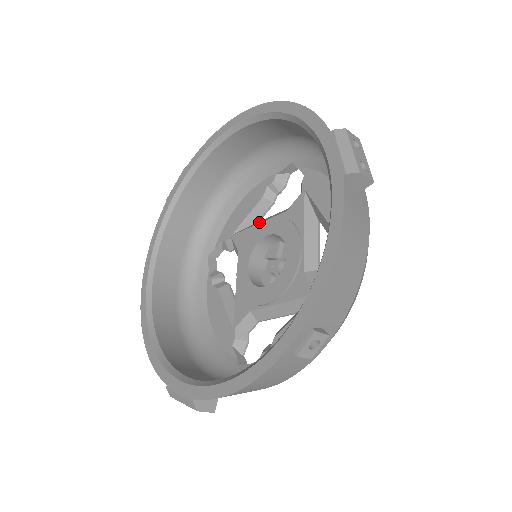
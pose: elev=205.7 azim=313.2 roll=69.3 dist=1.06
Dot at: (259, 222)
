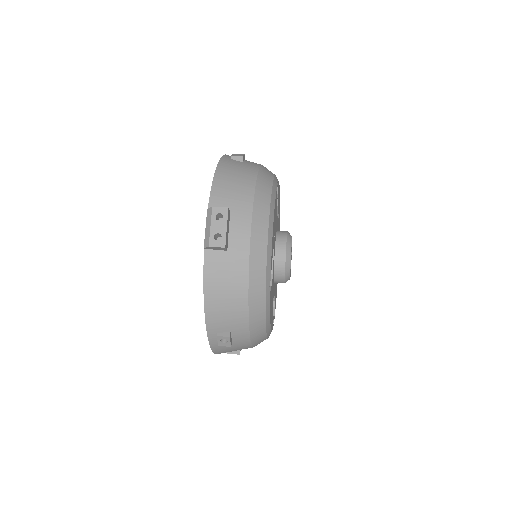
Dot at: occluded
